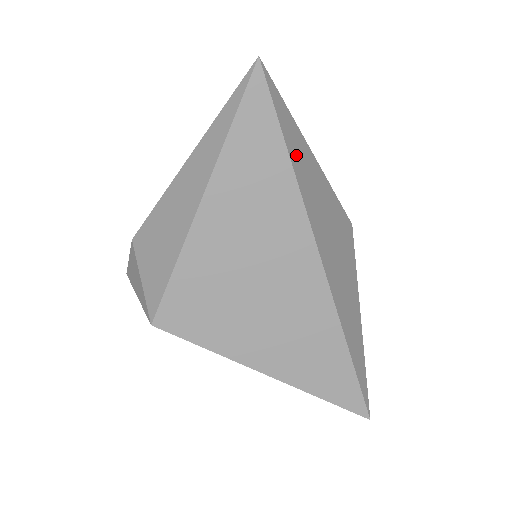
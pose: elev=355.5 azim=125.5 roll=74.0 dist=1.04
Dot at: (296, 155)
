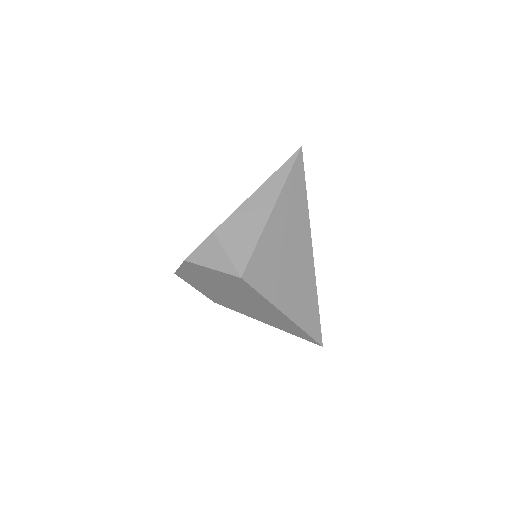
Dot at: occluded
